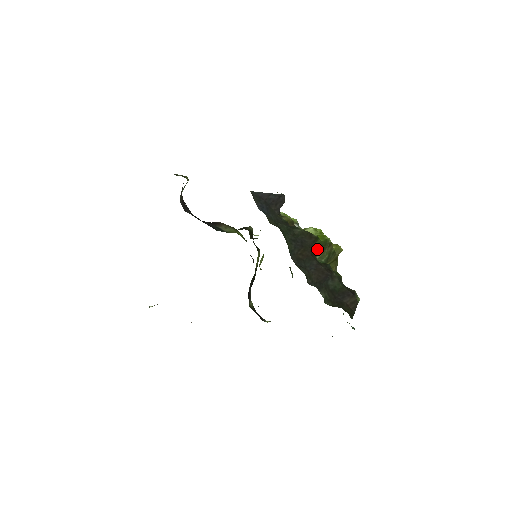
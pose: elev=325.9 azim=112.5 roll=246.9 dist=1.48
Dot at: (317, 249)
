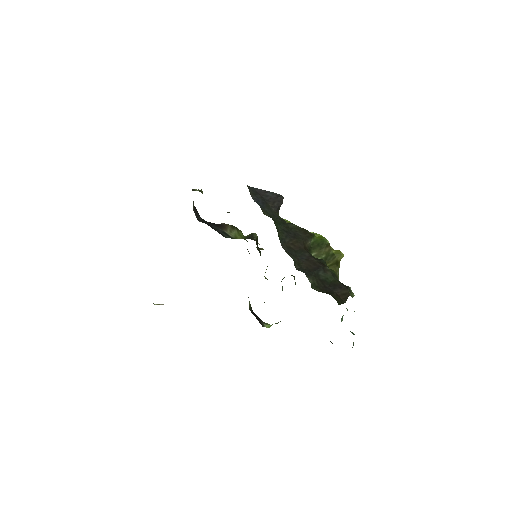
Dot at: (312, 246)
